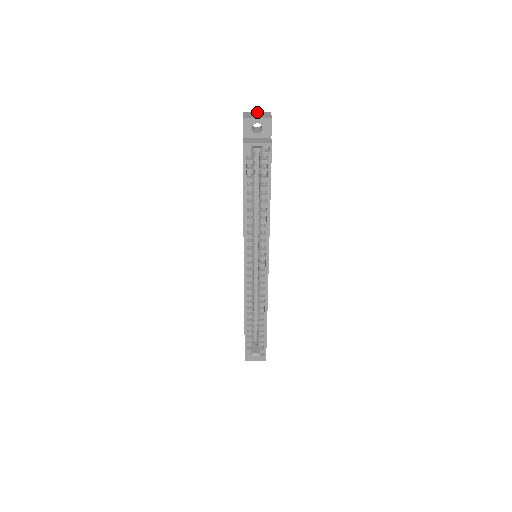
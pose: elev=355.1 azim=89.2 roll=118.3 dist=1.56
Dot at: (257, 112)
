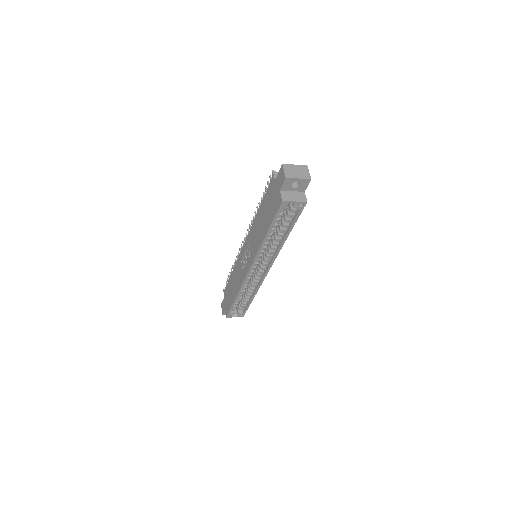
Dot at: (295, 165)
